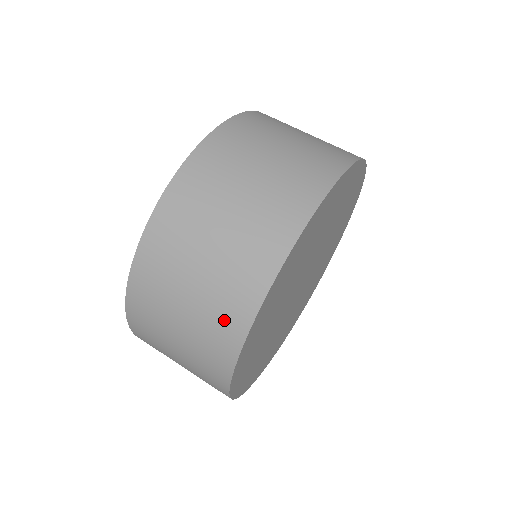
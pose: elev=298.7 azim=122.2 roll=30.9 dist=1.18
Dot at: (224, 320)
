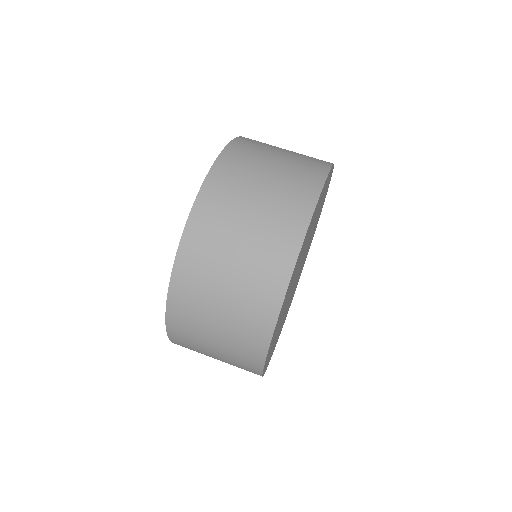
Dot at: (265, 284)
